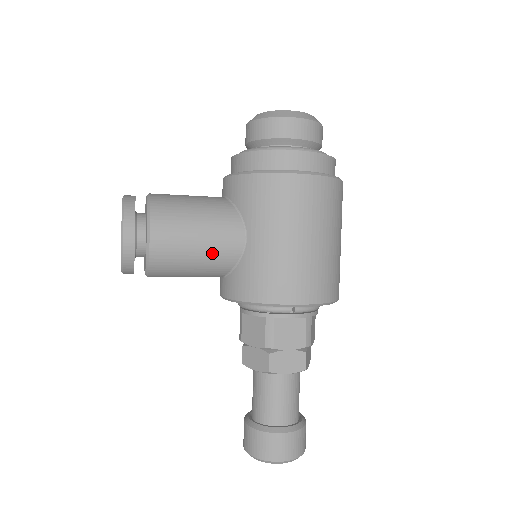
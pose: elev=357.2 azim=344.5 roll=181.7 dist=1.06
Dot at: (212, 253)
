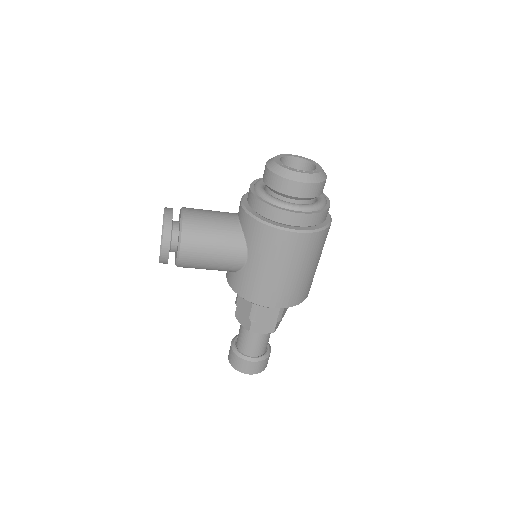
Dot at: (221, 265)
